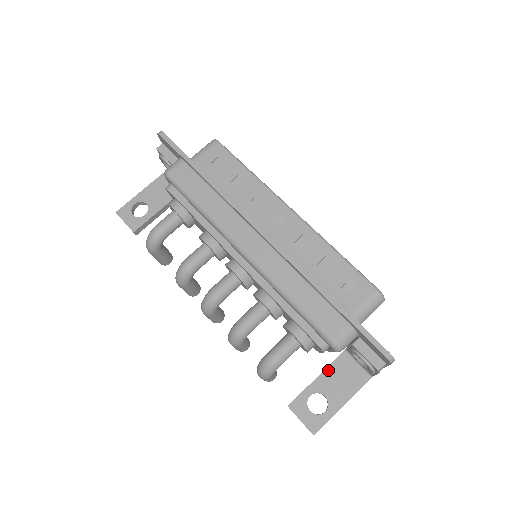
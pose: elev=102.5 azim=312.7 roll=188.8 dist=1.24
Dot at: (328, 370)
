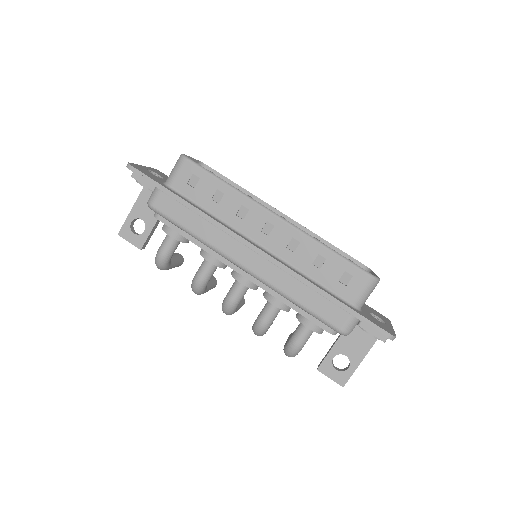
Dot at: occluded
